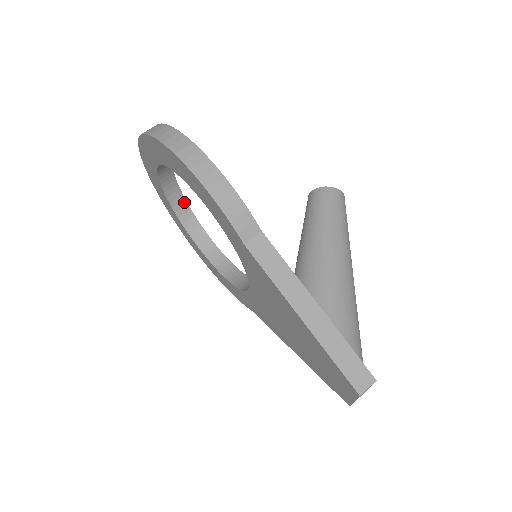
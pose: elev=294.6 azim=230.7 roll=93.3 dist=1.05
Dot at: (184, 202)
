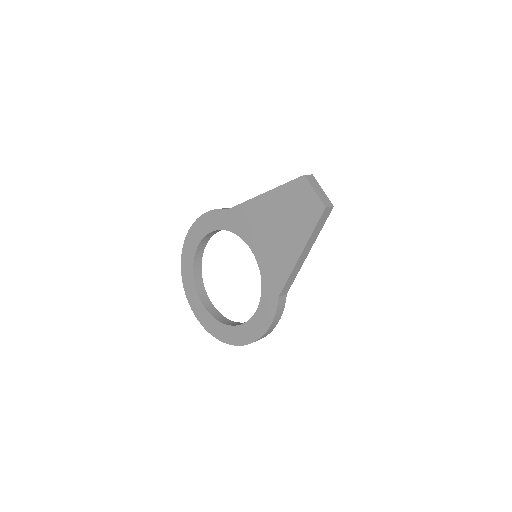
Dot at: (222, 316)
